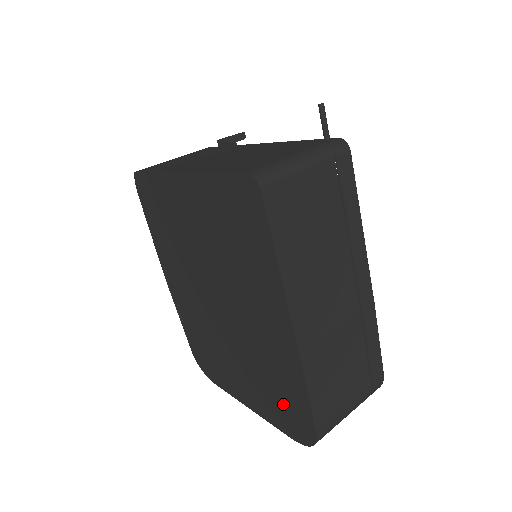
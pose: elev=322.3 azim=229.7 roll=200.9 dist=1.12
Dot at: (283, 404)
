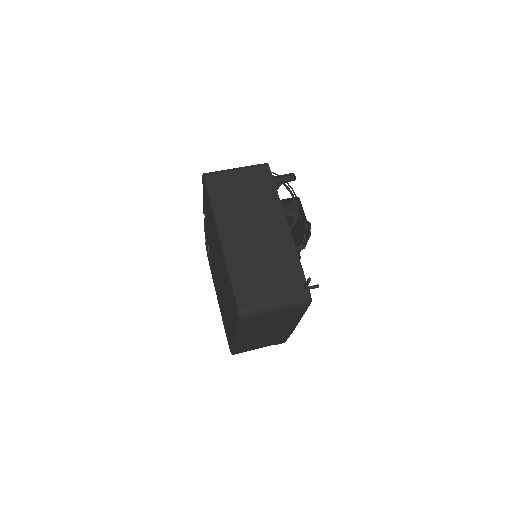
Dot at: occluded
